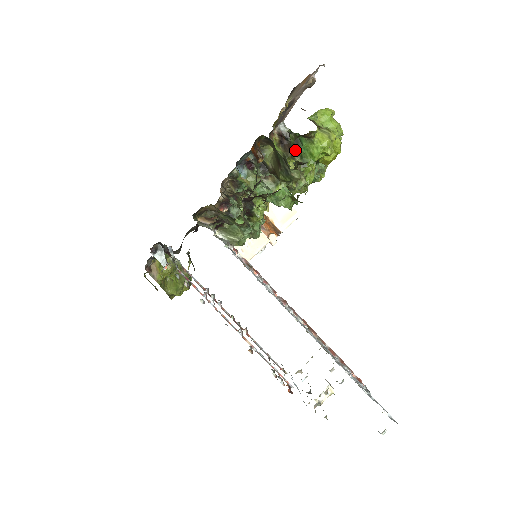
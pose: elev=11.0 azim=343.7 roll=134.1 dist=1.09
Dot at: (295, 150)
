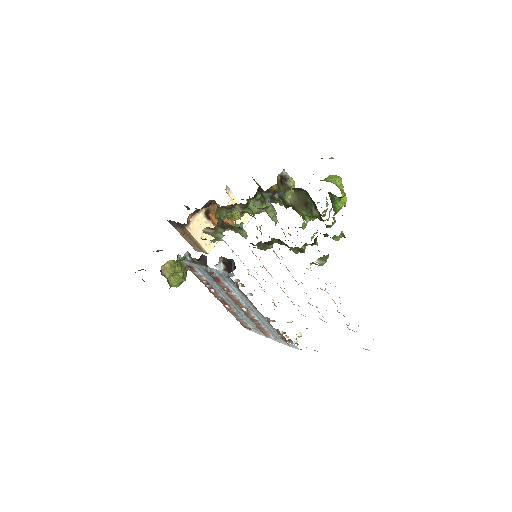
Dot at: (332, 204)
